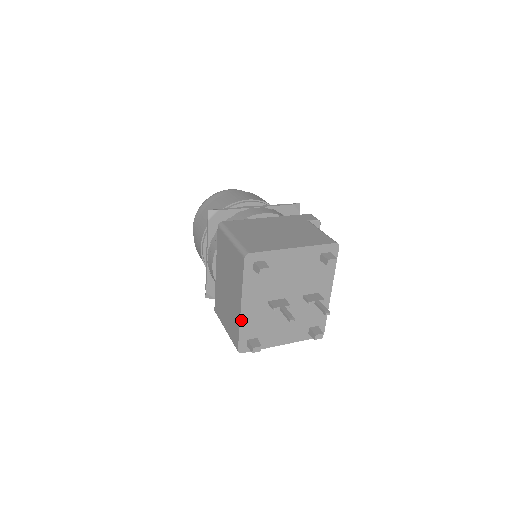
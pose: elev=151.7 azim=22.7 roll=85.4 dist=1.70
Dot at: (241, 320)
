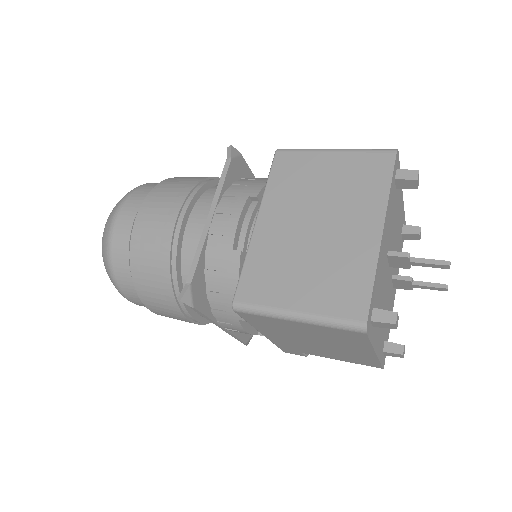
Dot at: (378, 258)
